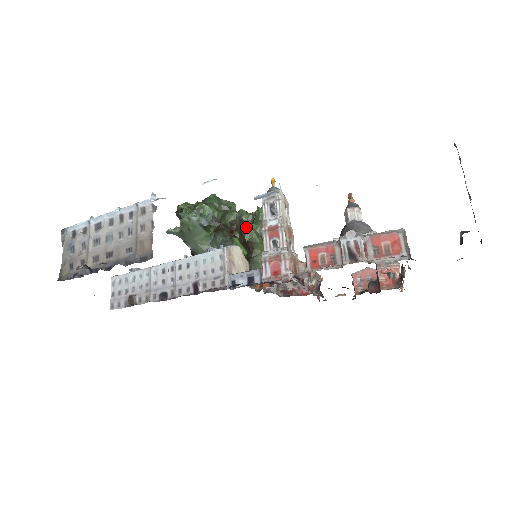
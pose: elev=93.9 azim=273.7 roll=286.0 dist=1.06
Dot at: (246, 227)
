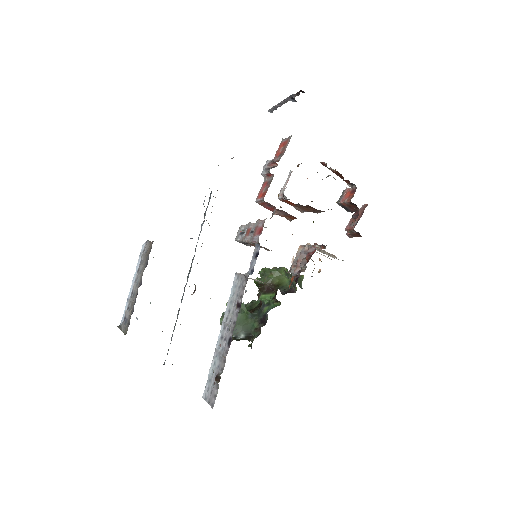
Dot at: occluded
